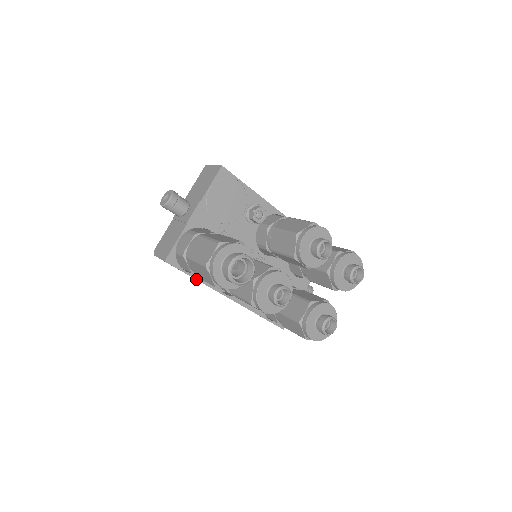
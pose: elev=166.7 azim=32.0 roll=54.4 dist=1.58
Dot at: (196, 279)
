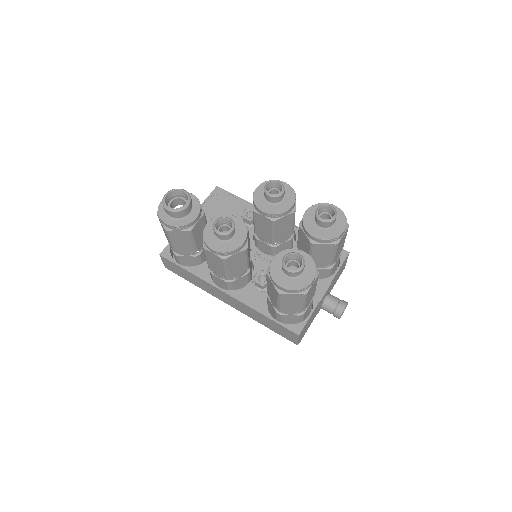
Dot at: (189, 271)
